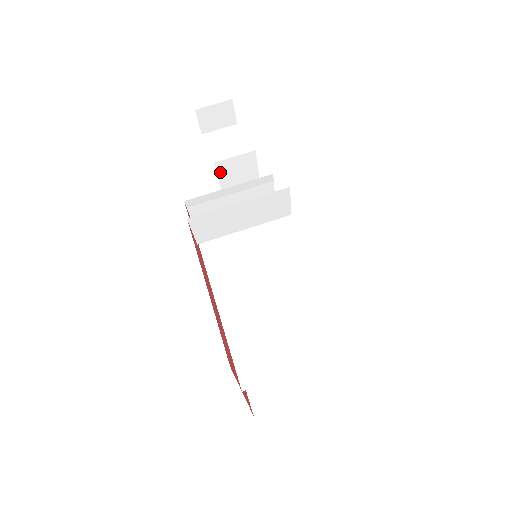
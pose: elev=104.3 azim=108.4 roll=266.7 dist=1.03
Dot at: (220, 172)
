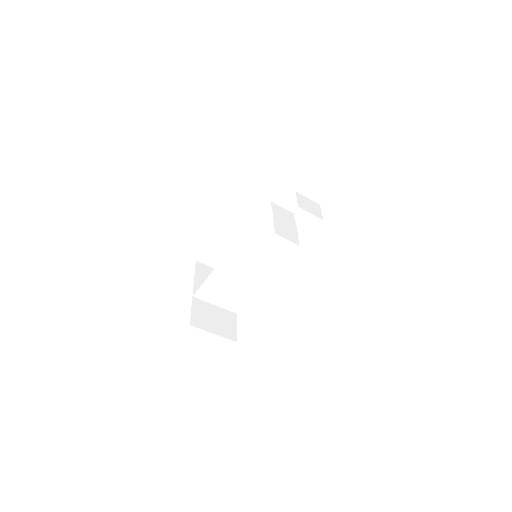
Dot at: (299, 201)
